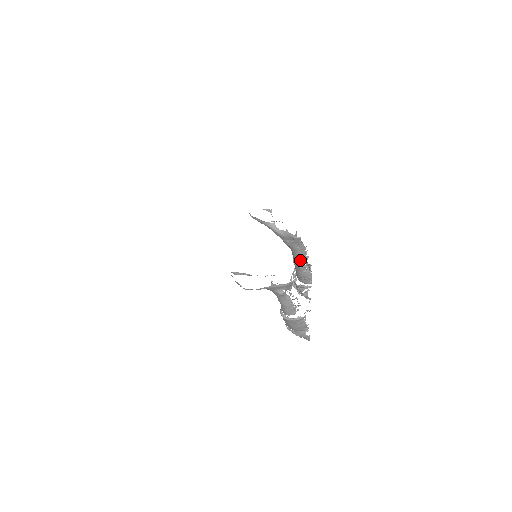
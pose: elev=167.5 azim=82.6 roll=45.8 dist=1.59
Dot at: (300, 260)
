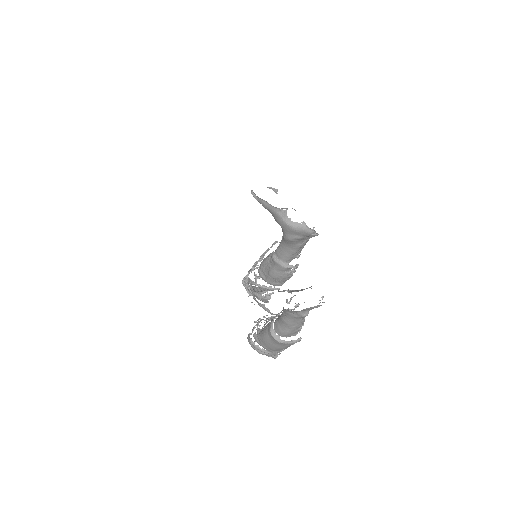
Dot at: (289, 259)
